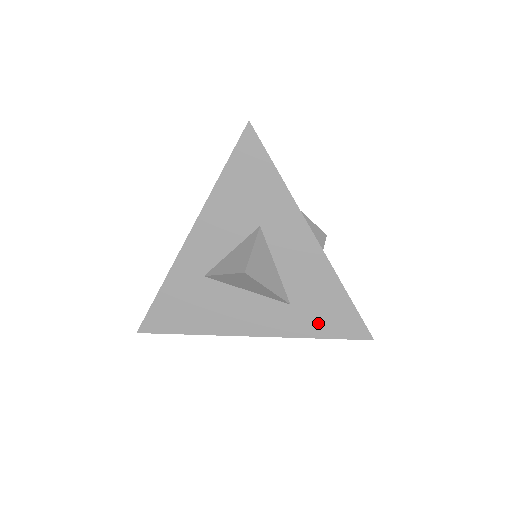
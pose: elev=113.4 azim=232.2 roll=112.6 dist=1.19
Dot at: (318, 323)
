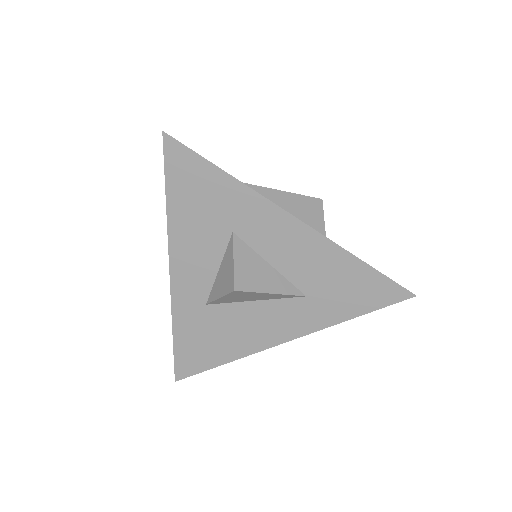
Dot at: (345, 303)
